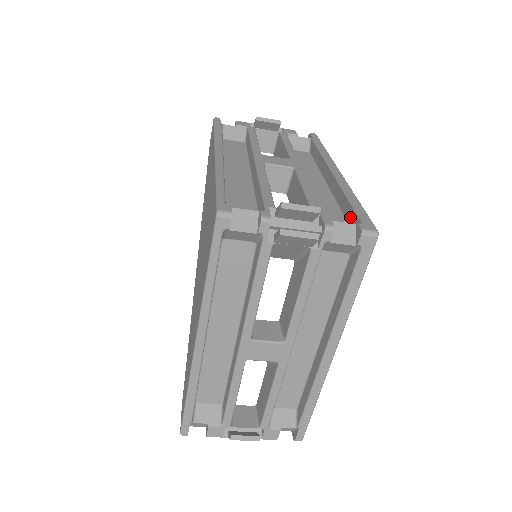
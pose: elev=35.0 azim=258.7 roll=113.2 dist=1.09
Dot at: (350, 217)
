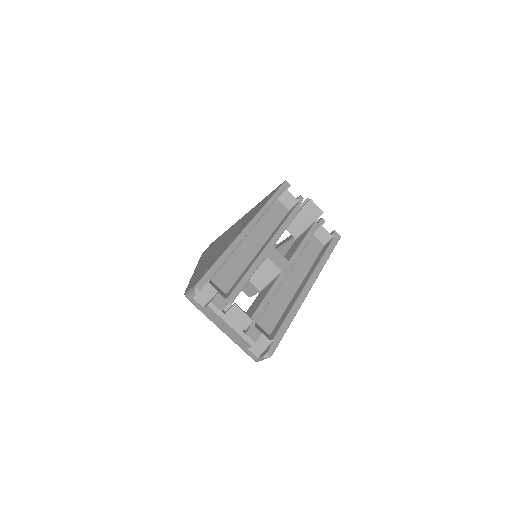
Dot at: occluded
